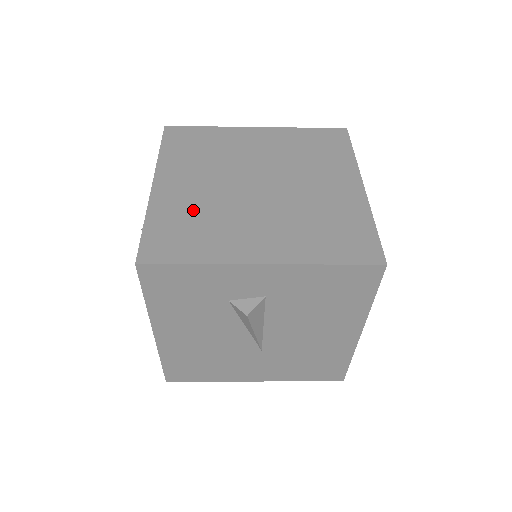
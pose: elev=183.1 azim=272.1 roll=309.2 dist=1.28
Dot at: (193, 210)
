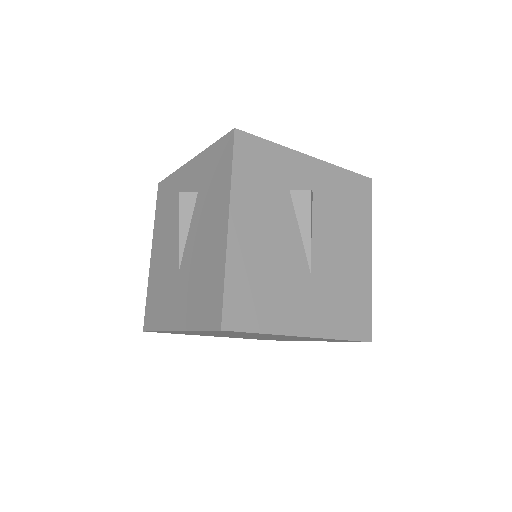
Dot at: occluded
